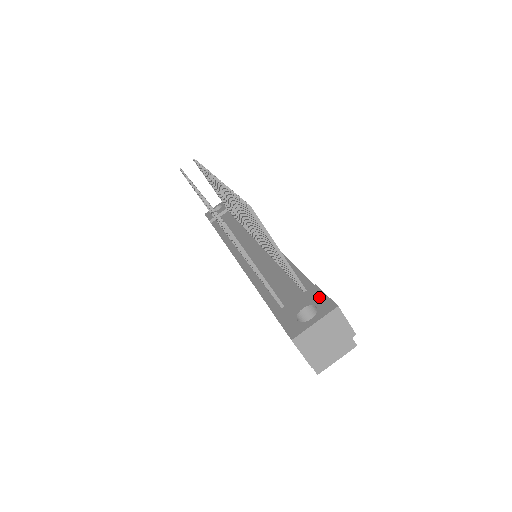
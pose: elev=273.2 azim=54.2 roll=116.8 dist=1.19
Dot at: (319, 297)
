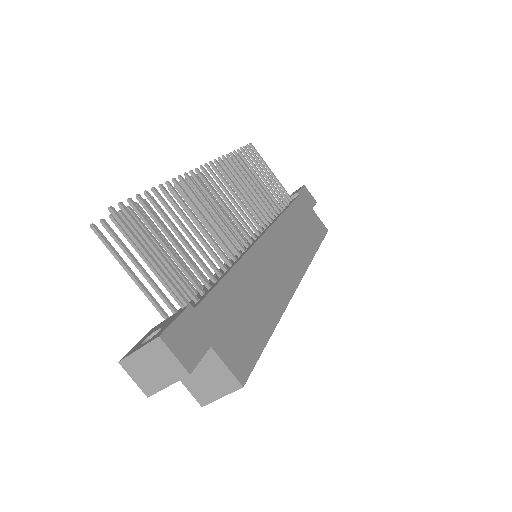
Dot at: (171, 320)
